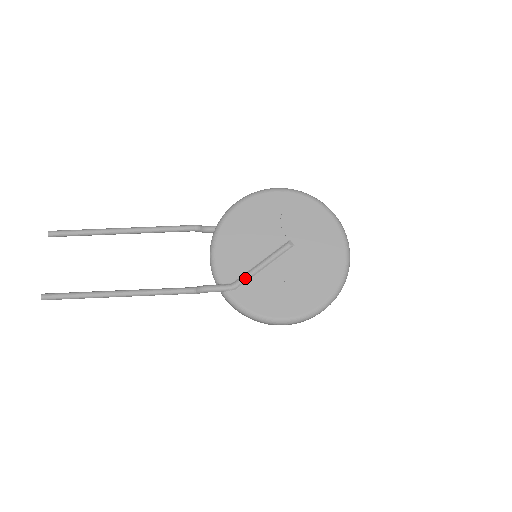
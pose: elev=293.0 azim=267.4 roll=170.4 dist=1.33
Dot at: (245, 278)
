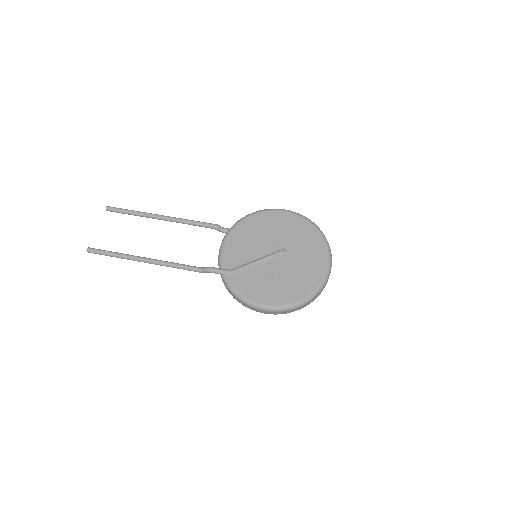
Dot at: (242, 268)
